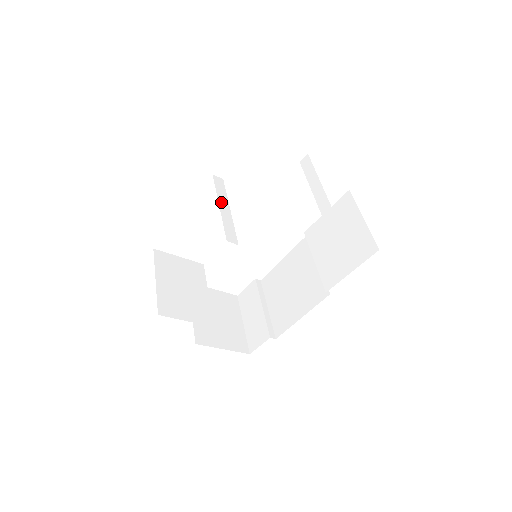
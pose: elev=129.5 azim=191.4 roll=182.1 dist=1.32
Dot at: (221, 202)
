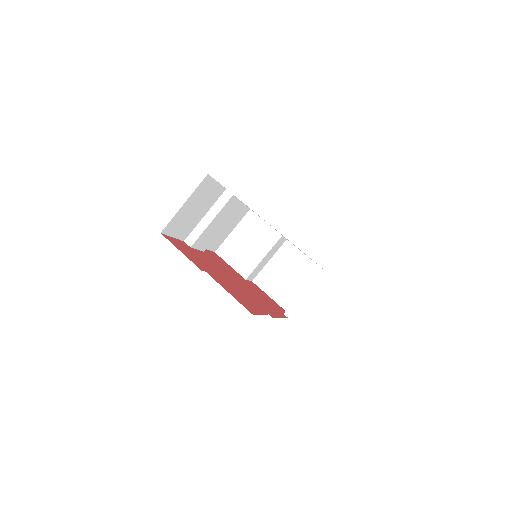
Dot at: (210, 213)
